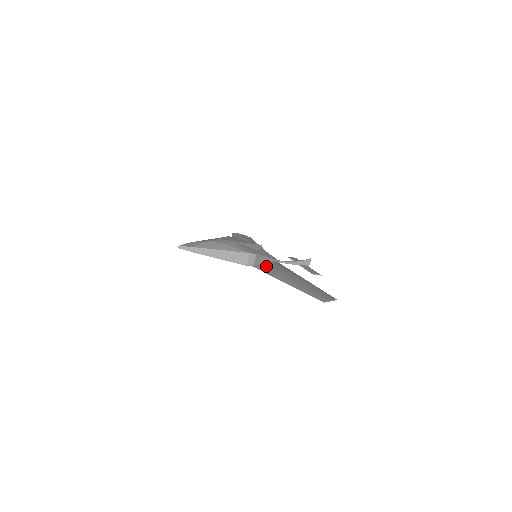
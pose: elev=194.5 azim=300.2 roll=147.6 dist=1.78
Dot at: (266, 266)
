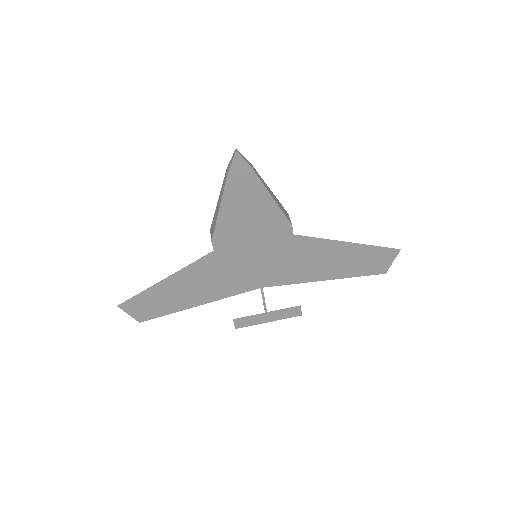
Dot at: (293, 249)
